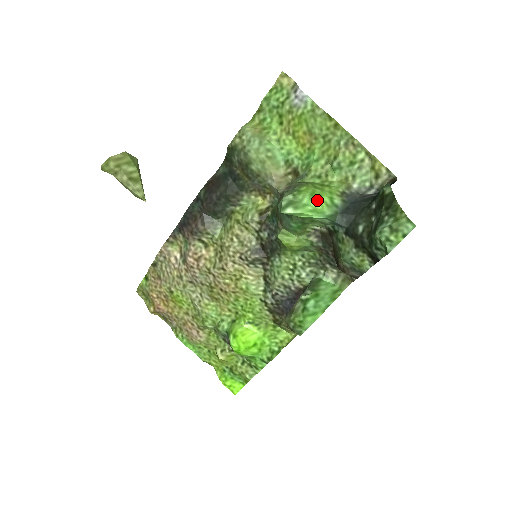
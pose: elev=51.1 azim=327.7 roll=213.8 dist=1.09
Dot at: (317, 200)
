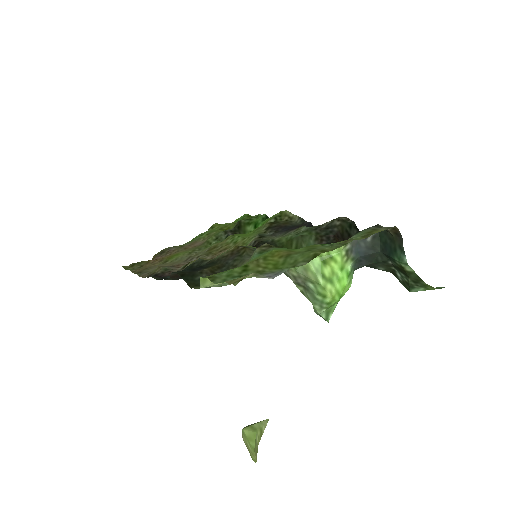
Dot at: (344, 293)
